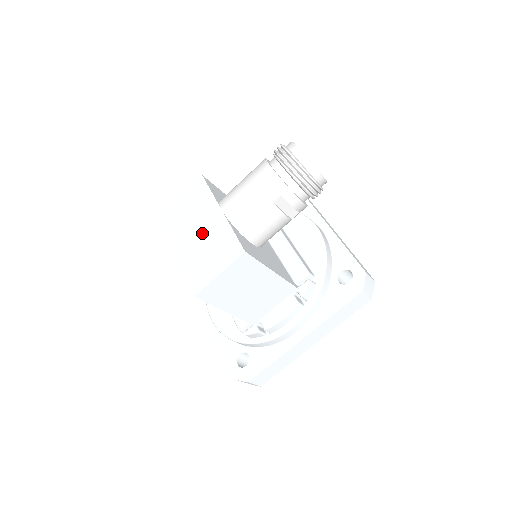
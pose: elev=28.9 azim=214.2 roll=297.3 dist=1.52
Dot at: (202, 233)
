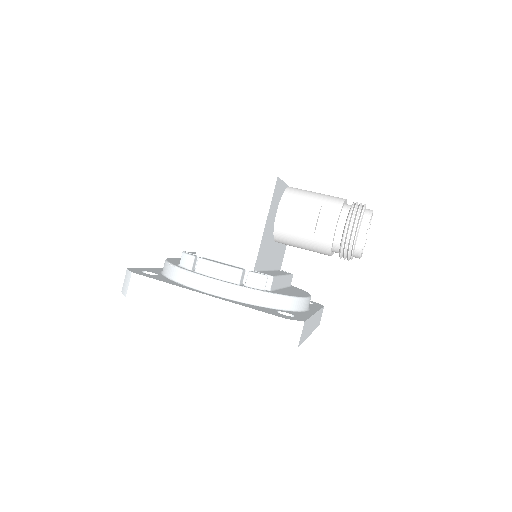
Dot at: occluded
